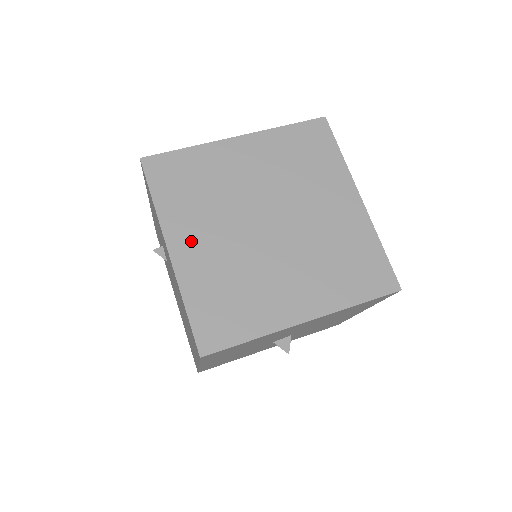
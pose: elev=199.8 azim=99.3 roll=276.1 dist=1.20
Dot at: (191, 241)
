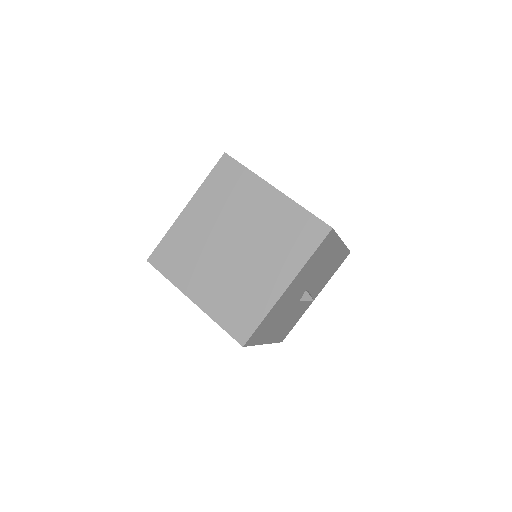
Dot at: (200, 287)
